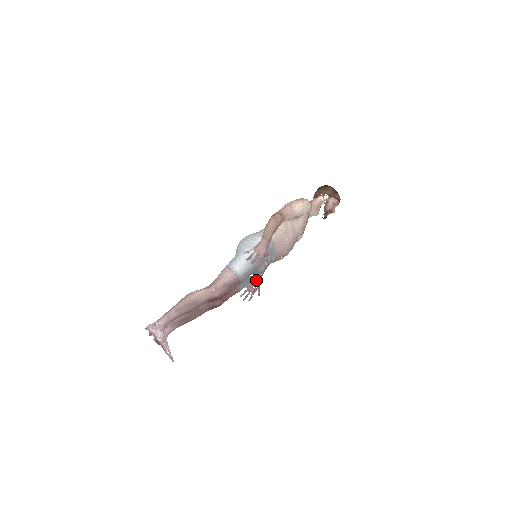
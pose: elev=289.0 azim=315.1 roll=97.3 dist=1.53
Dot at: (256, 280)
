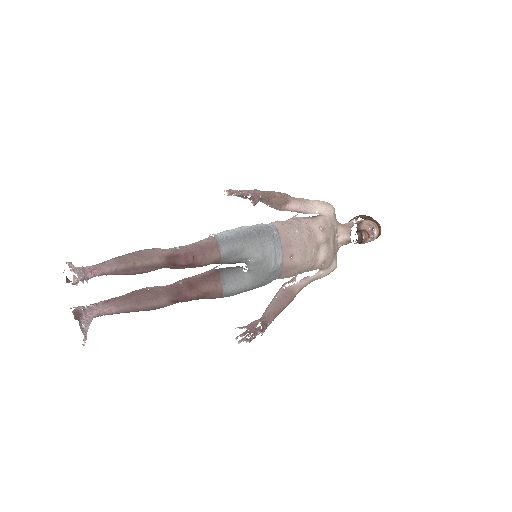
Dot at: (262, 320)
